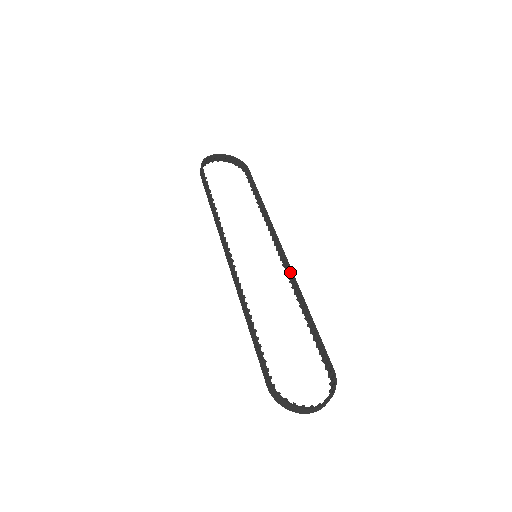
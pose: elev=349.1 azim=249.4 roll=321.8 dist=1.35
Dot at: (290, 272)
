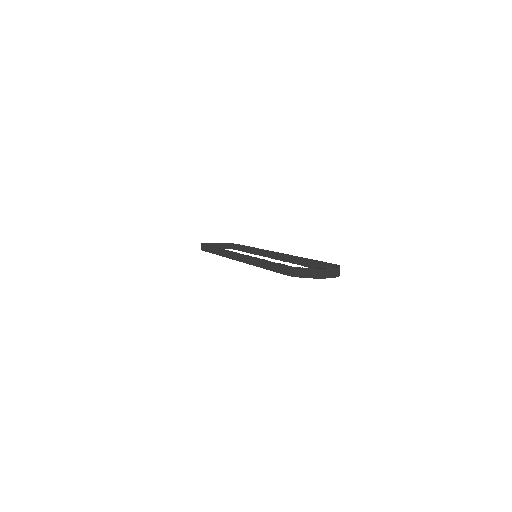
Dot at: (284, 255)
